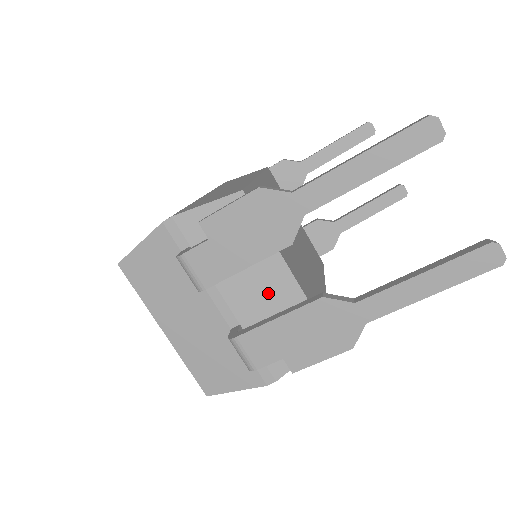
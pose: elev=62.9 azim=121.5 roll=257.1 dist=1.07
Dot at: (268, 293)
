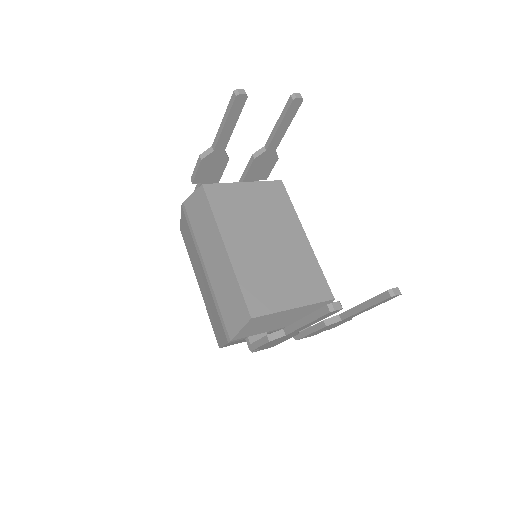
Dot at: (294, 316)
